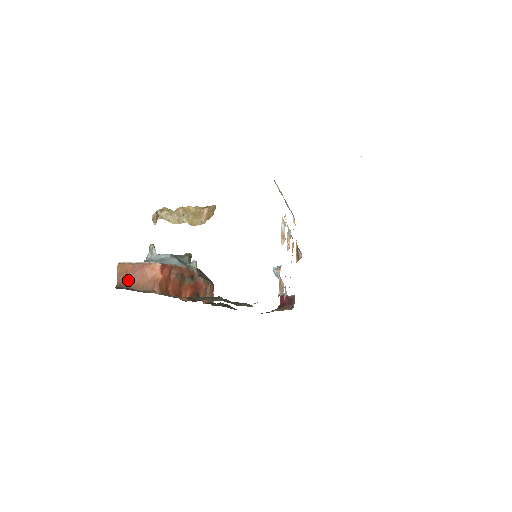
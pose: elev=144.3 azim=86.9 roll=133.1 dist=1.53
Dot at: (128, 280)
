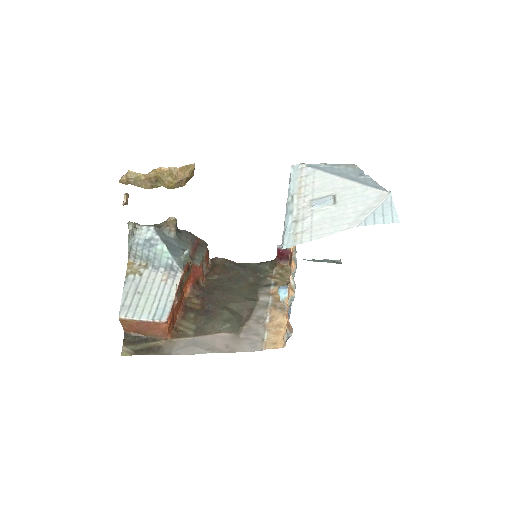
Dot at: (135, 330)
